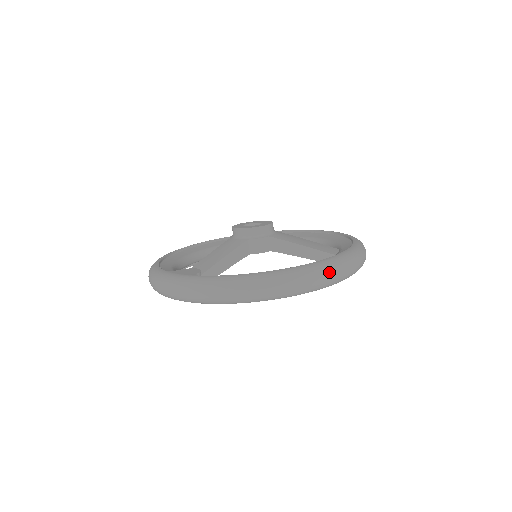
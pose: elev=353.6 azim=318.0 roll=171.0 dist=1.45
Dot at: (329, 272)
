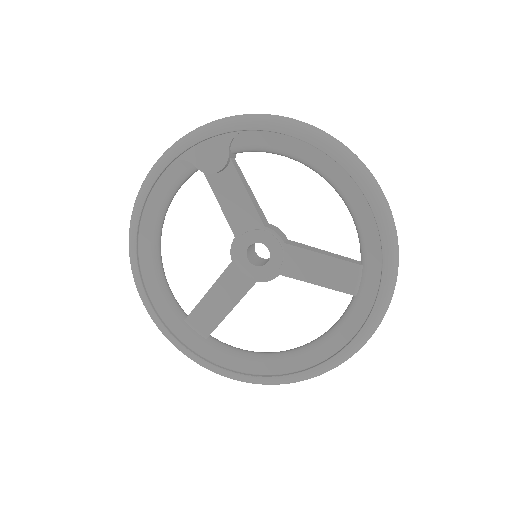
Dot at: occluded
